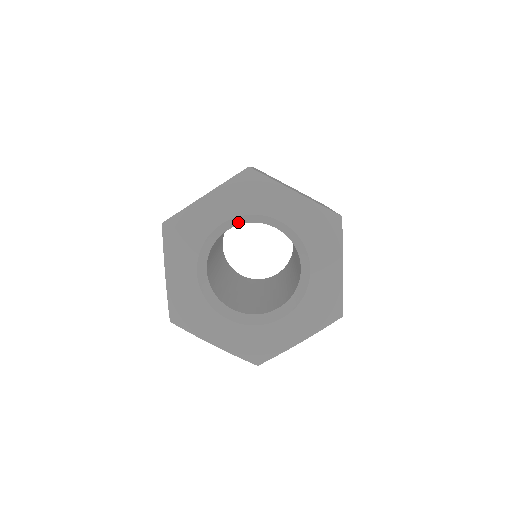
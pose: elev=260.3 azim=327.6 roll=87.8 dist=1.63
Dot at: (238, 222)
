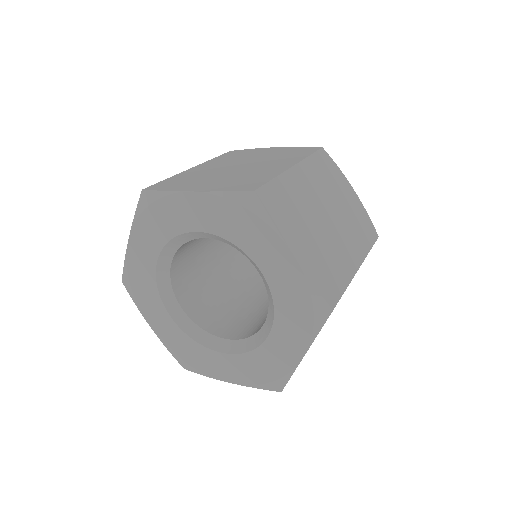
Dot at: (172, 250)
